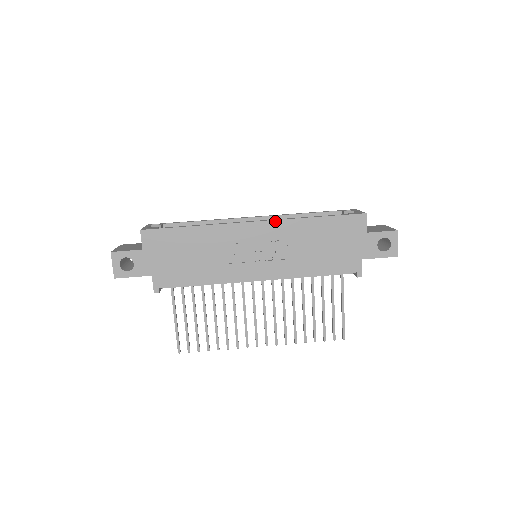
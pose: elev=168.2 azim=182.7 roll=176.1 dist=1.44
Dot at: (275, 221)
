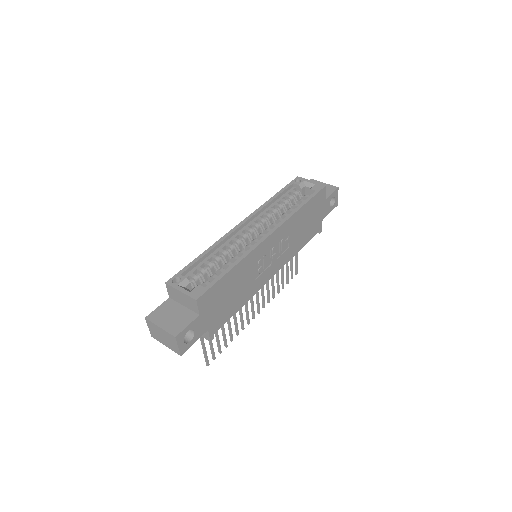
Dot at: (282, 225)
